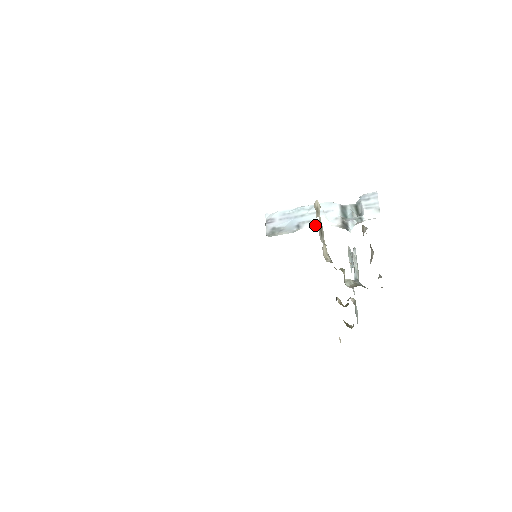
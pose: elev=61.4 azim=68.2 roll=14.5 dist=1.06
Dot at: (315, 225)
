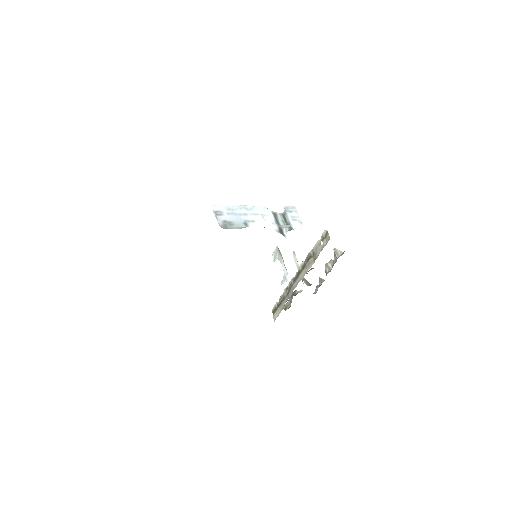
Dot at: (259, 226)
